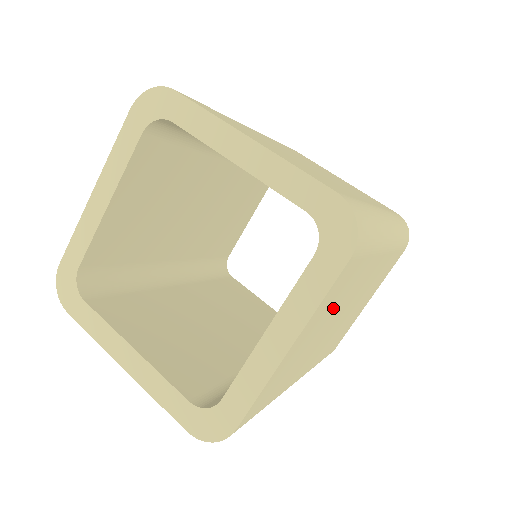
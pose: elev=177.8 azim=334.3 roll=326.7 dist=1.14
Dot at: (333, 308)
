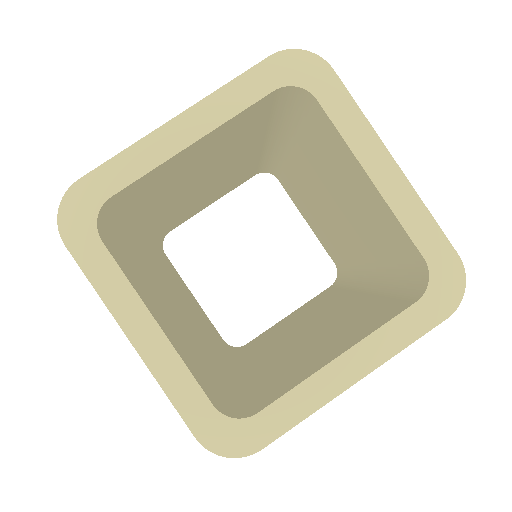
Dot at: occluded
